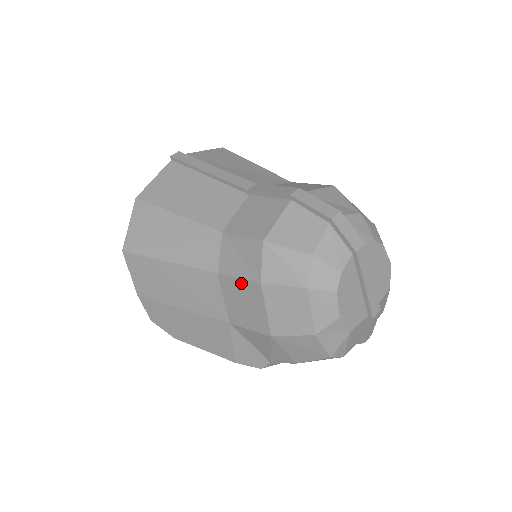
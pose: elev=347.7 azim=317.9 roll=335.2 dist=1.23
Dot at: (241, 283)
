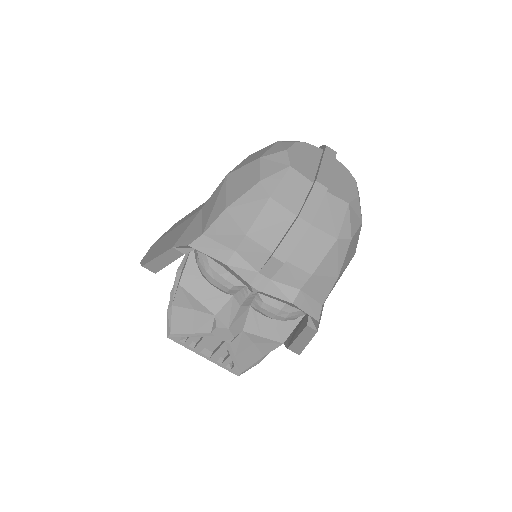
Dot at: occluded
